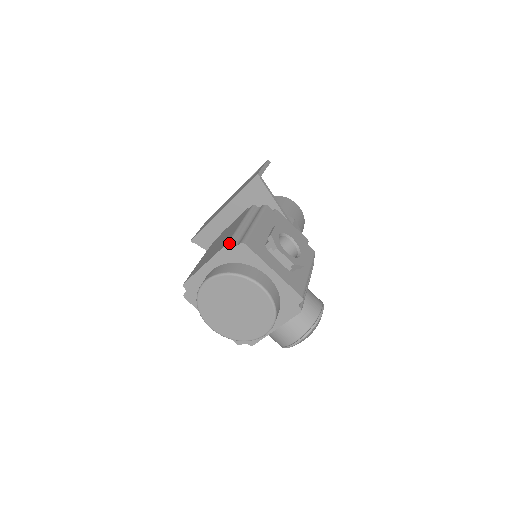
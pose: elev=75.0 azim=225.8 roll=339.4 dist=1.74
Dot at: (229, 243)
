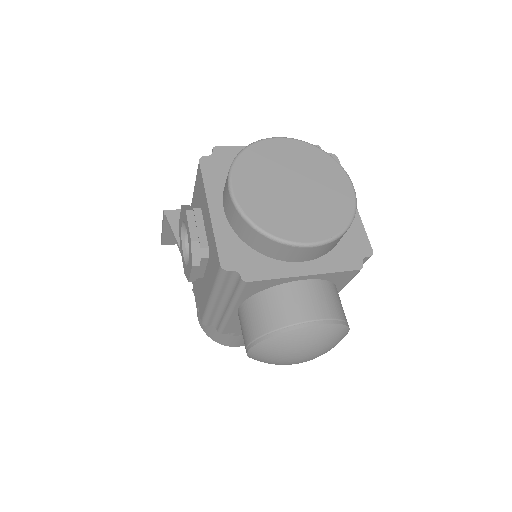
Dot at: (319, 146)
